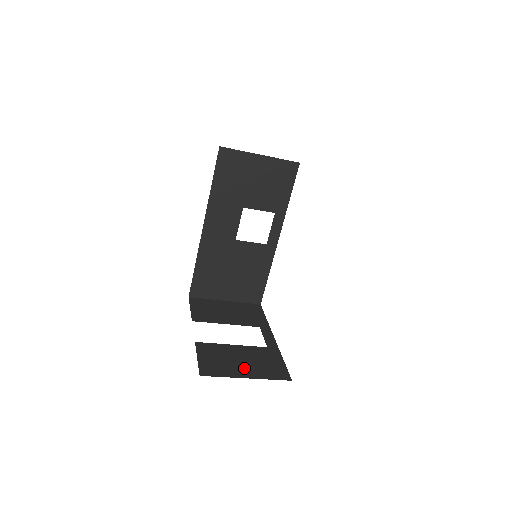
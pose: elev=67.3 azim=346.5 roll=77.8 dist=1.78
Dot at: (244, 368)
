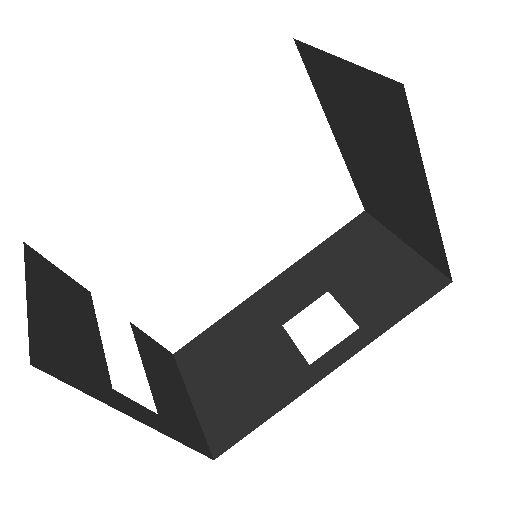
Dot at: (51, 308)
